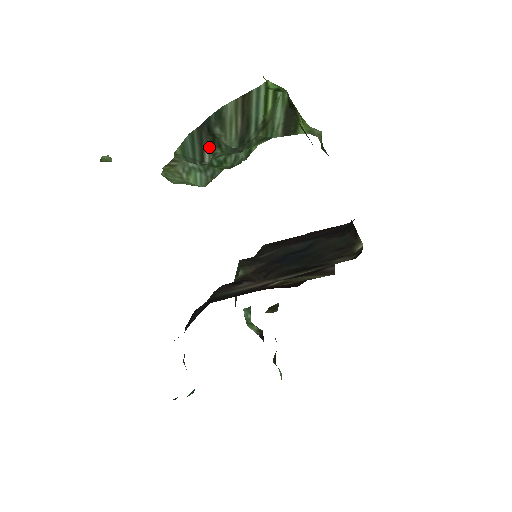
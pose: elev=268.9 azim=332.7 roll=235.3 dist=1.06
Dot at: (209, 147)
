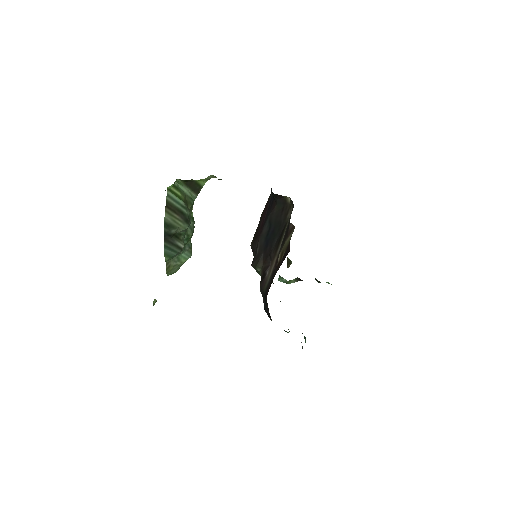
Dot at: (177, 241)
